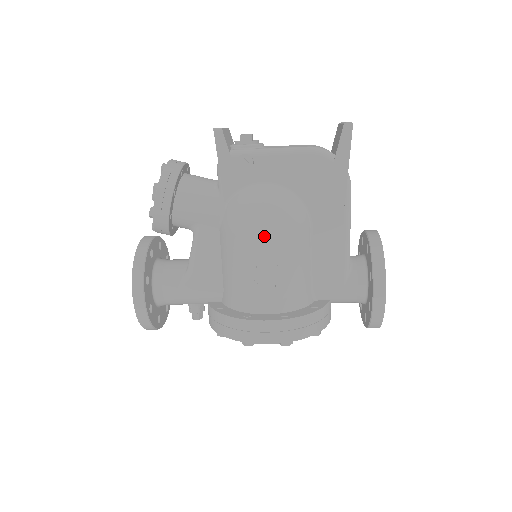
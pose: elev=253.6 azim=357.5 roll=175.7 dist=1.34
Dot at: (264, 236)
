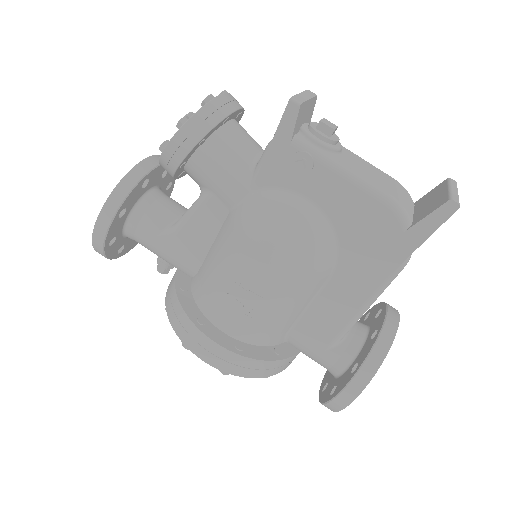
Dot at: (267, 262)
